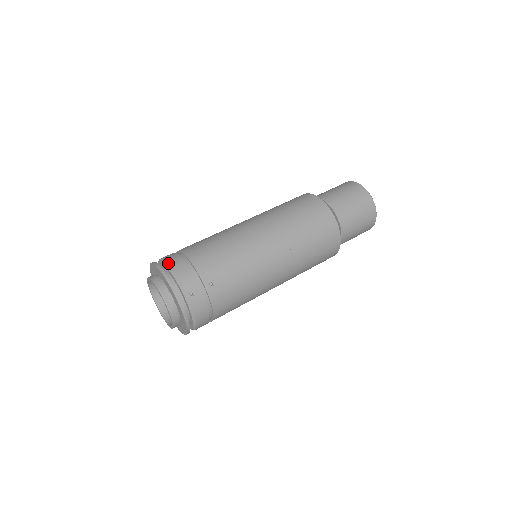
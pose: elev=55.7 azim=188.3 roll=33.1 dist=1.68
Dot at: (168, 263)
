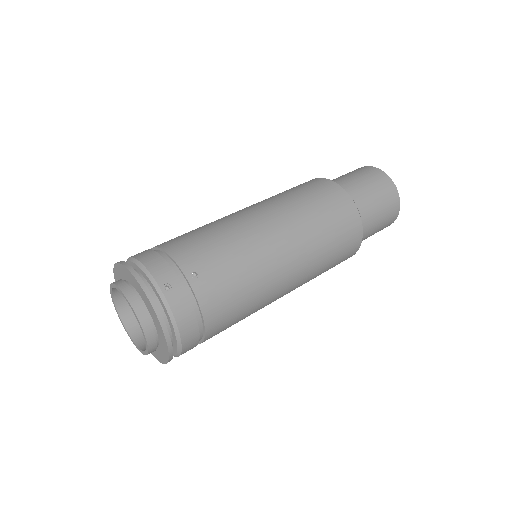
Dot at: (134, 257)
